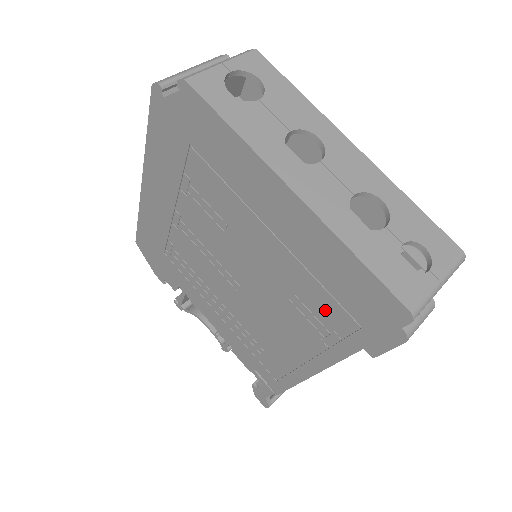
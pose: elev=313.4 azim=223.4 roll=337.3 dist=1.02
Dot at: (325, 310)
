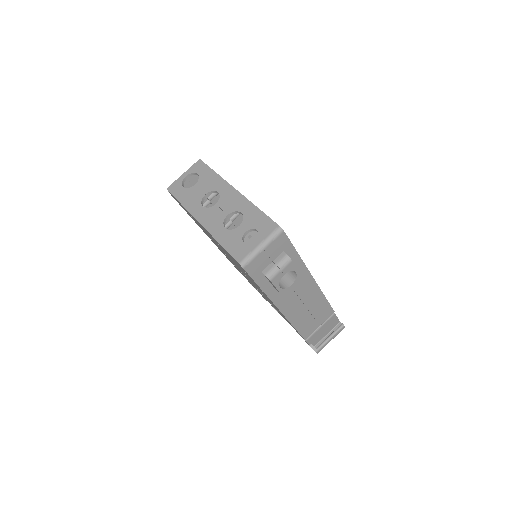
Dot at: occluded
